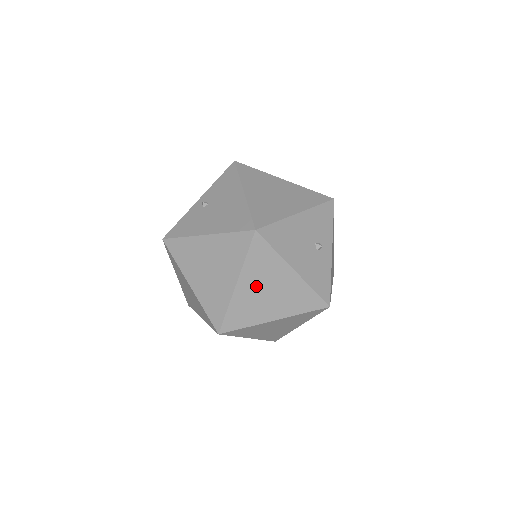
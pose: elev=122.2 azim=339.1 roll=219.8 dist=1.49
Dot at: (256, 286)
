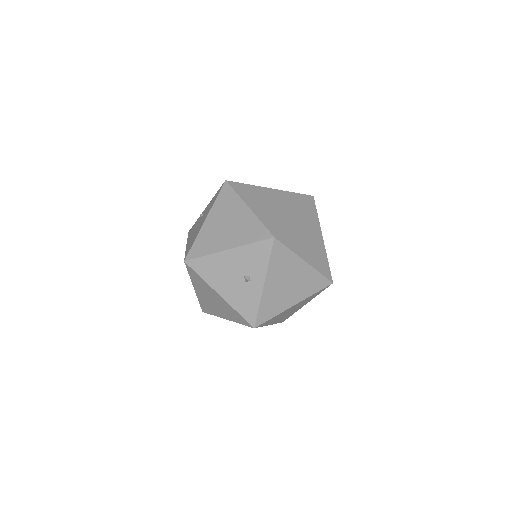
Dot at: (204, 294)
